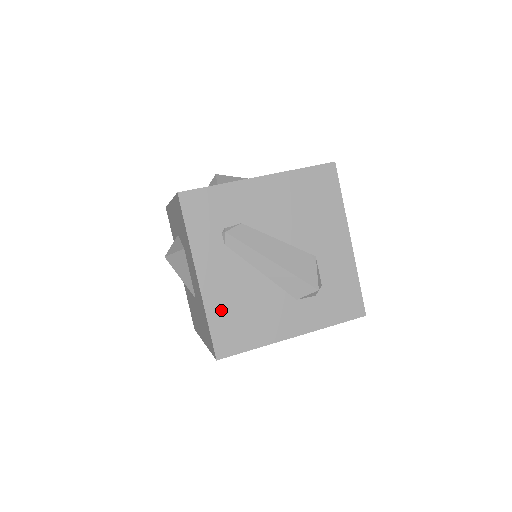
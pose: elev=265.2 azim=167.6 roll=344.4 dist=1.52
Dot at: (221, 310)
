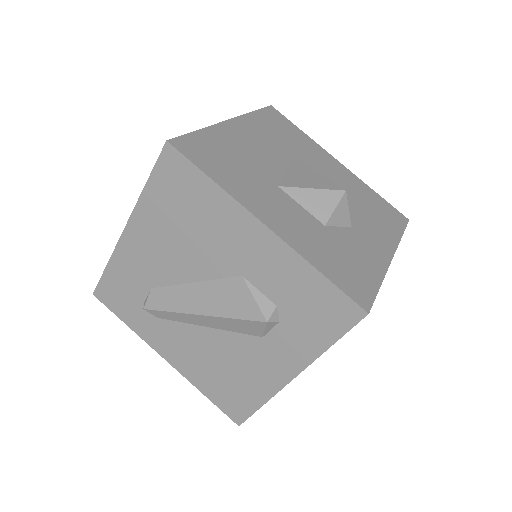
Dot at: (205, 380)
